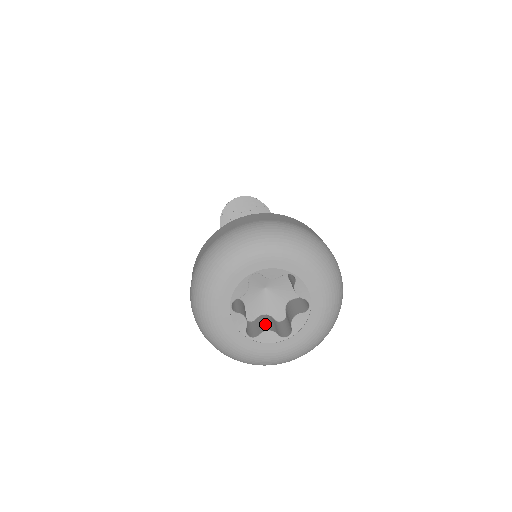
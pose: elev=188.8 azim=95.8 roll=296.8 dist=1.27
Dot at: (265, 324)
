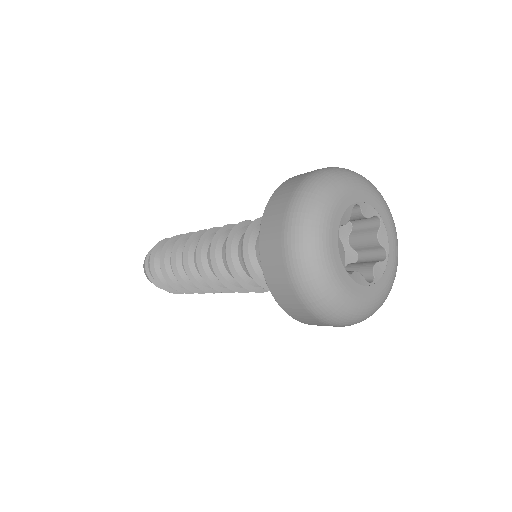
Dot at: occluded
